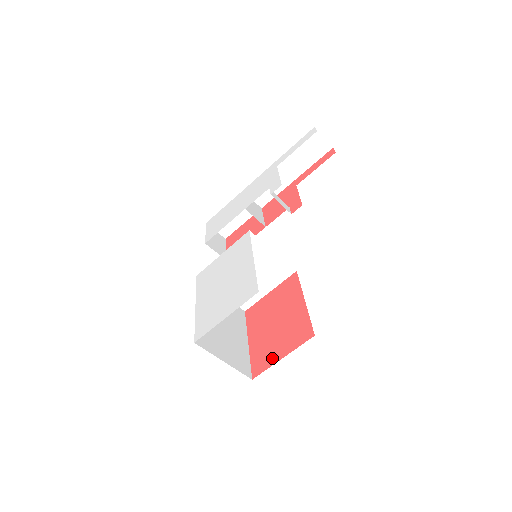
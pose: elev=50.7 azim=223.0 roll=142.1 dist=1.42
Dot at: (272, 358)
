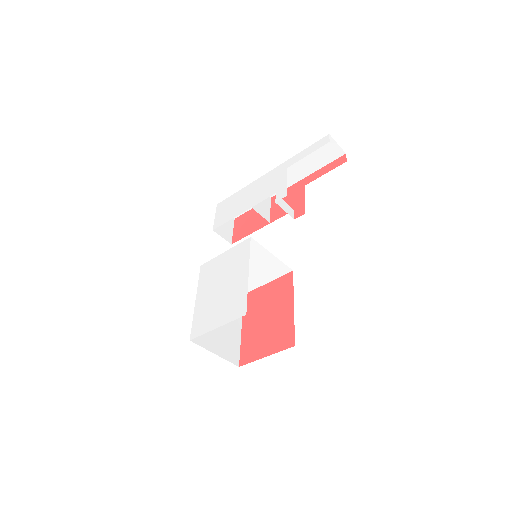
Dot at: (258, 353)
